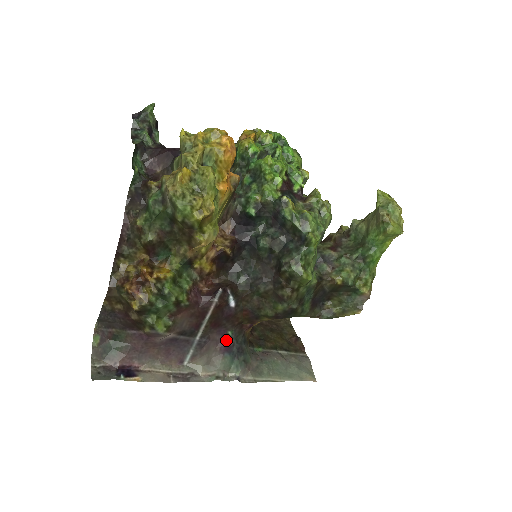
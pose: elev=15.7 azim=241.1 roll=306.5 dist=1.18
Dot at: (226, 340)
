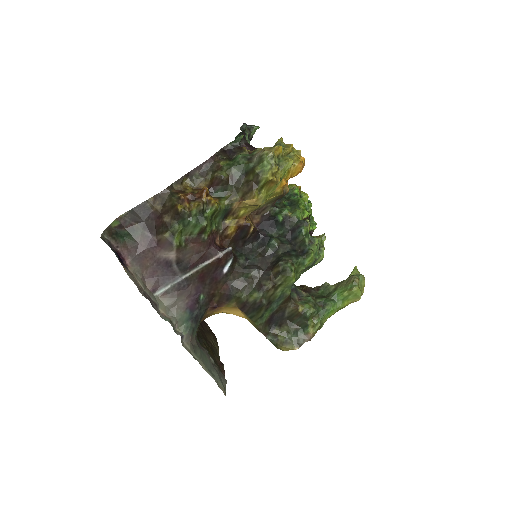
Dot at: (196, 299)
